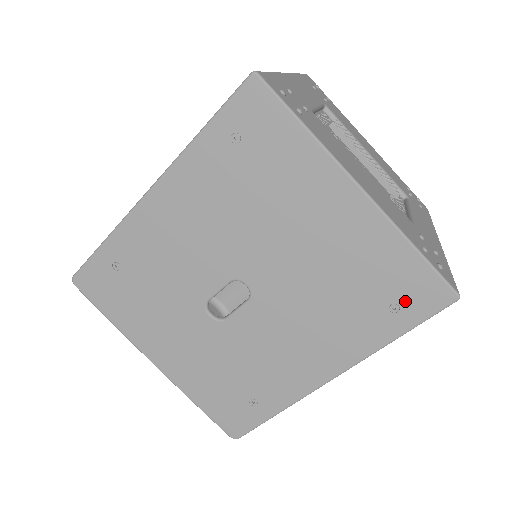
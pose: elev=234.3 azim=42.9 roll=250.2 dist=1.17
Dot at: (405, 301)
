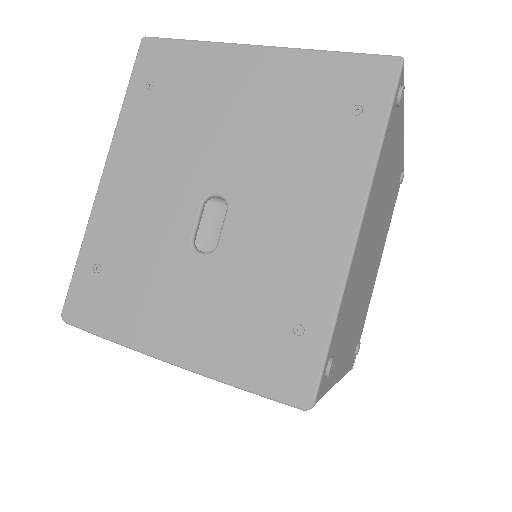
Dot at: (361, 97)
